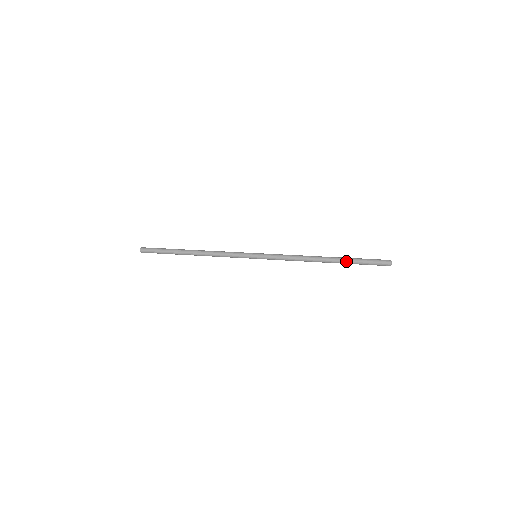
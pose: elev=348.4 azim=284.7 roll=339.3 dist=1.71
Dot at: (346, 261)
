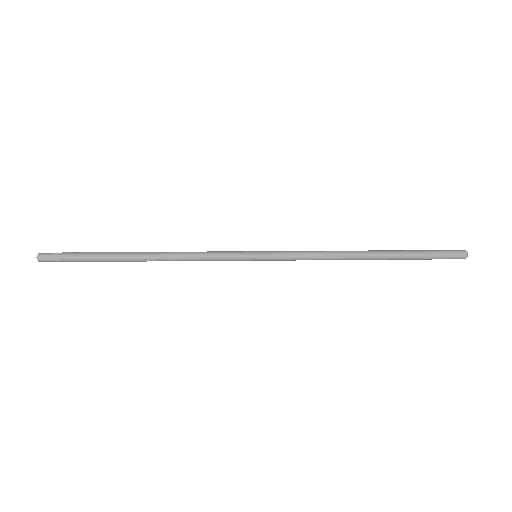
Dot at: (402, 254)
